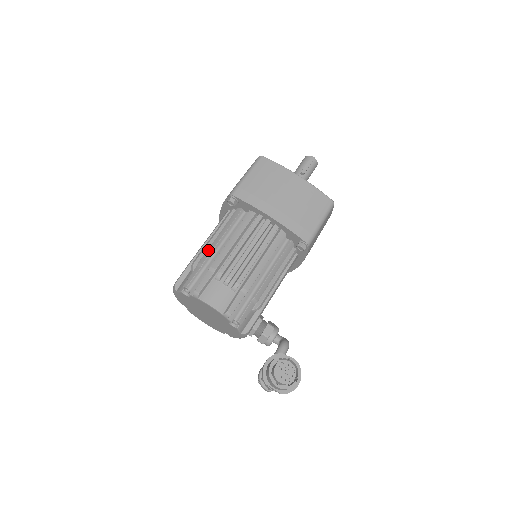
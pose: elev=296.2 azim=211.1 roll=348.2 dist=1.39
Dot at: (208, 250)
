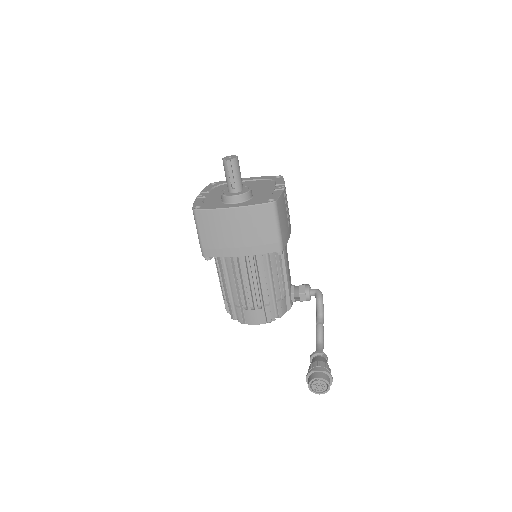
Dot at: (225, 291)
